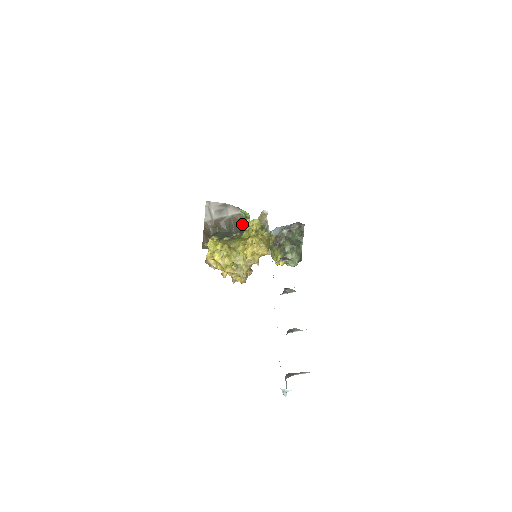
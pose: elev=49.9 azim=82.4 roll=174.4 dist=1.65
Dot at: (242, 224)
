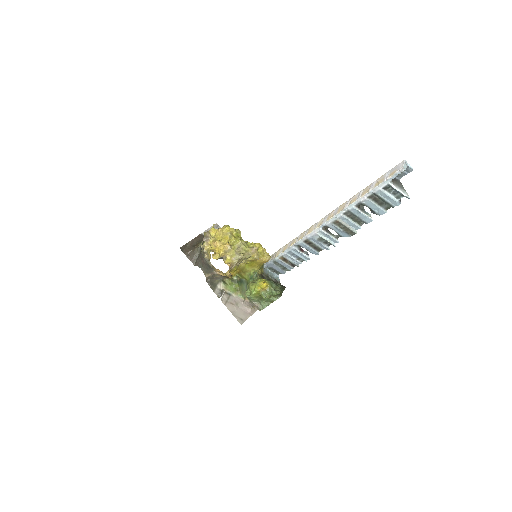
Dot at: occluded
